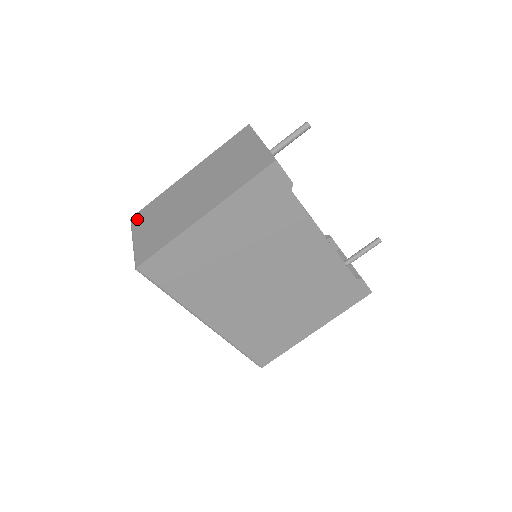
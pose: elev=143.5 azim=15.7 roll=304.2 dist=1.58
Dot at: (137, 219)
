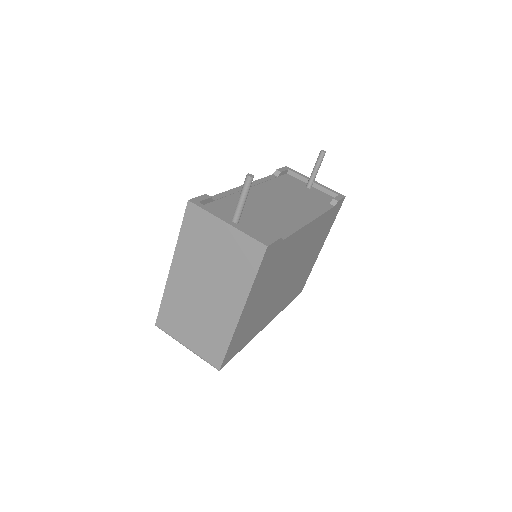
Dot at: (165, 326)
